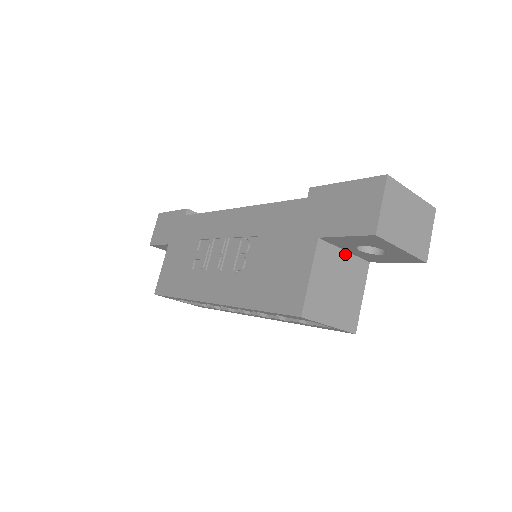
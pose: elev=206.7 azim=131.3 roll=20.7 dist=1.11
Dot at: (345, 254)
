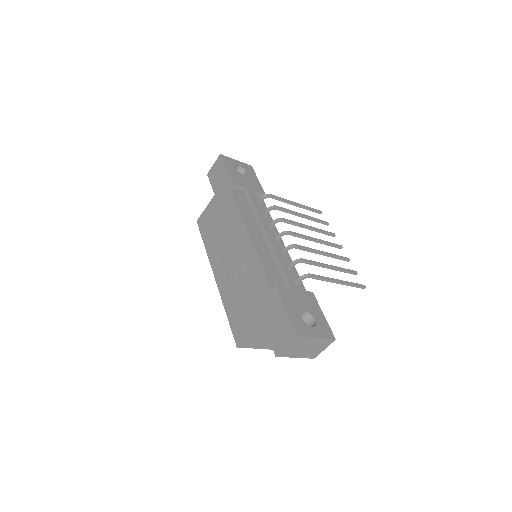
Dot at: occluded
